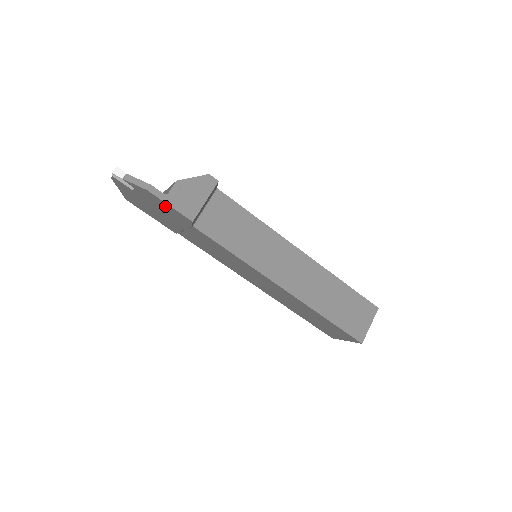
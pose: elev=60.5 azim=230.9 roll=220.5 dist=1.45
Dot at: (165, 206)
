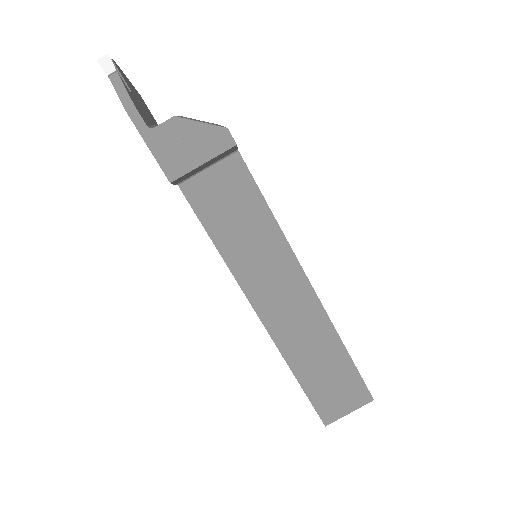
Dot at: occluded
